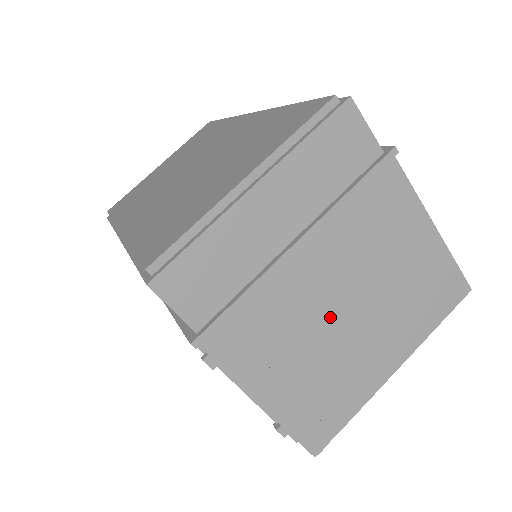
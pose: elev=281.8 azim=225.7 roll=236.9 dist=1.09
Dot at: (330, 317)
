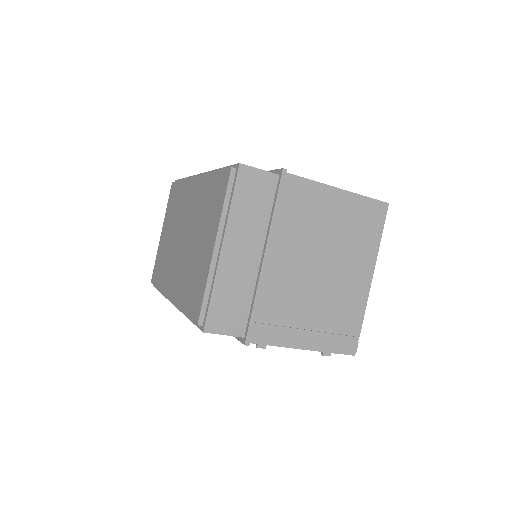
Dot at: (310, 280)
